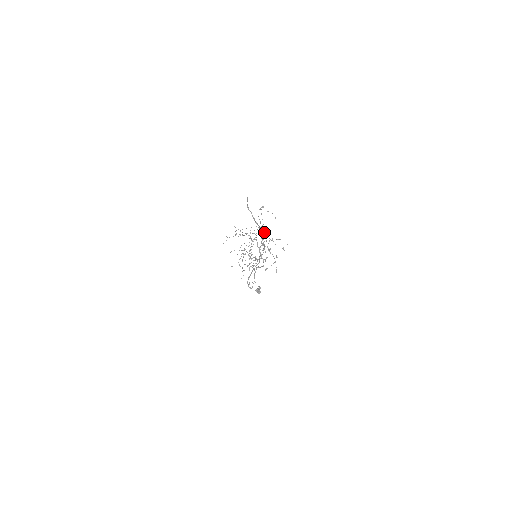
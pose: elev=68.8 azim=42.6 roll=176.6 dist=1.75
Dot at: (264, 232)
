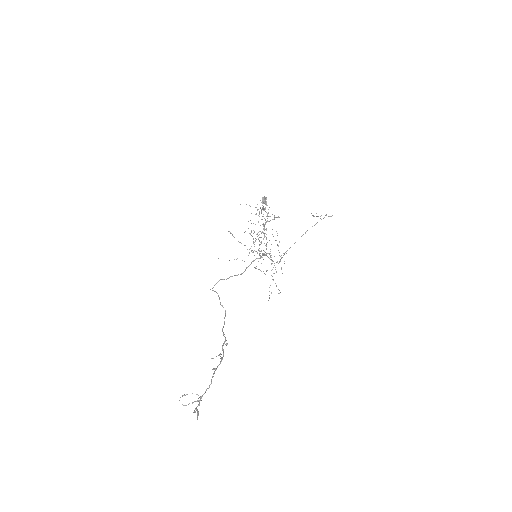
Dot at: occluded
